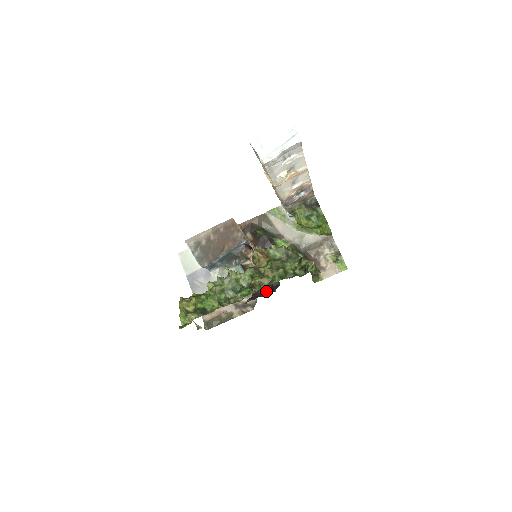
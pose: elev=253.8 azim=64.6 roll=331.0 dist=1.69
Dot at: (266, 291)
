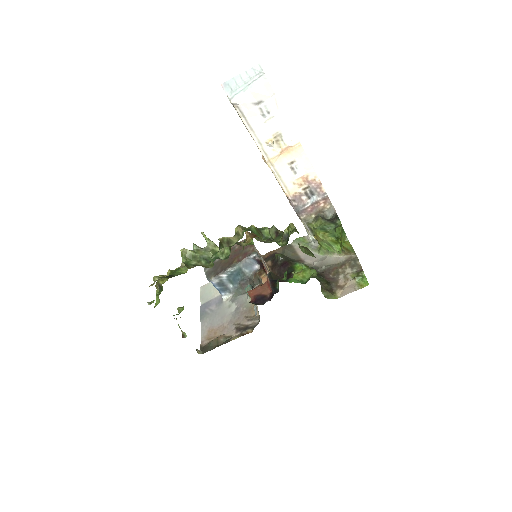
Dot at: (265, 301)
